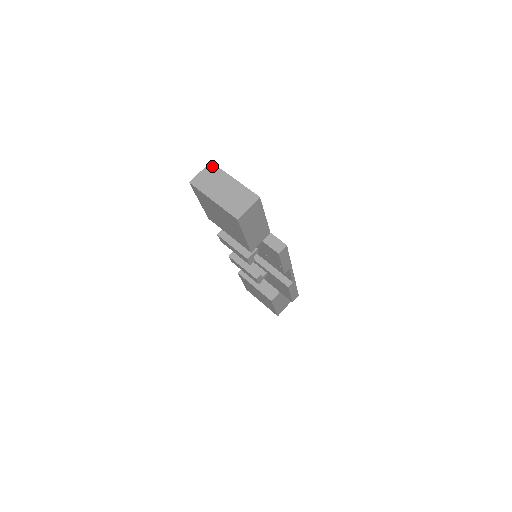
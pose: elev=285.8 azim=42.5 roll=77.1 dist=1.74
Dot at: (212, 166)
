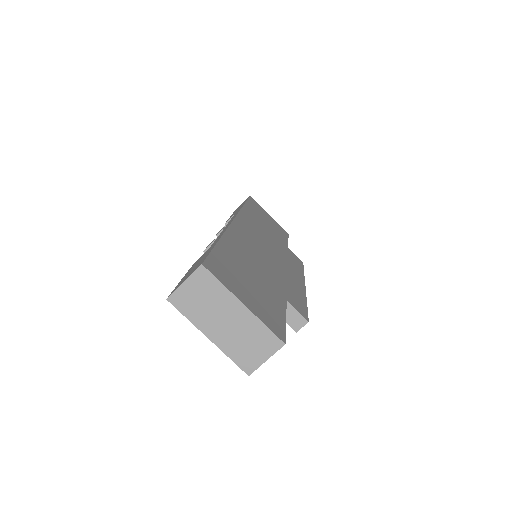
Dot at: (204, 274)
